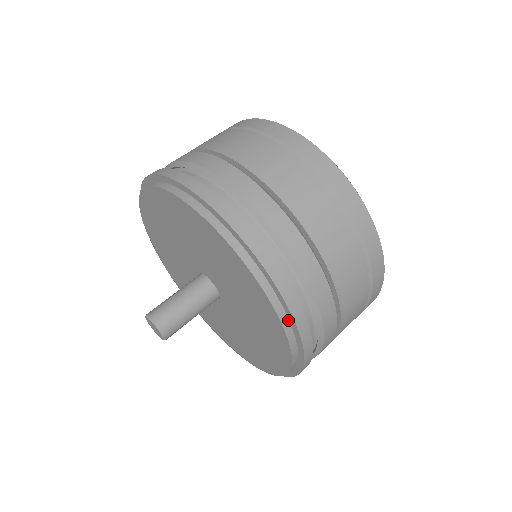
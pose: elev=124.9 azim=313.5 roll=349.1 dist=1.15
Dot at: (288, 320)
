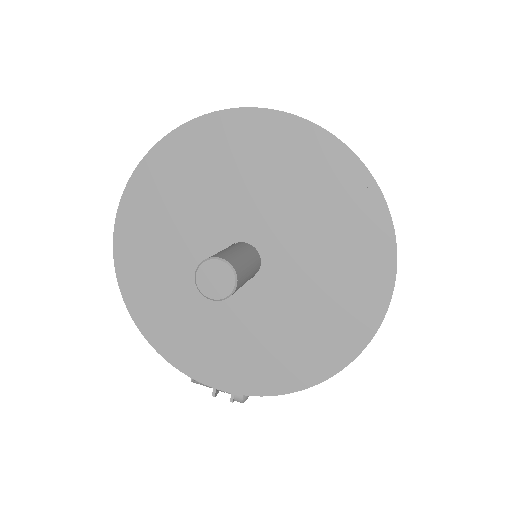
Dot at: (383, 291)
